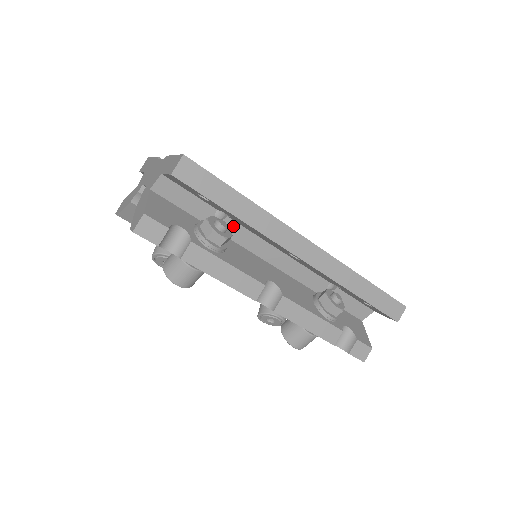
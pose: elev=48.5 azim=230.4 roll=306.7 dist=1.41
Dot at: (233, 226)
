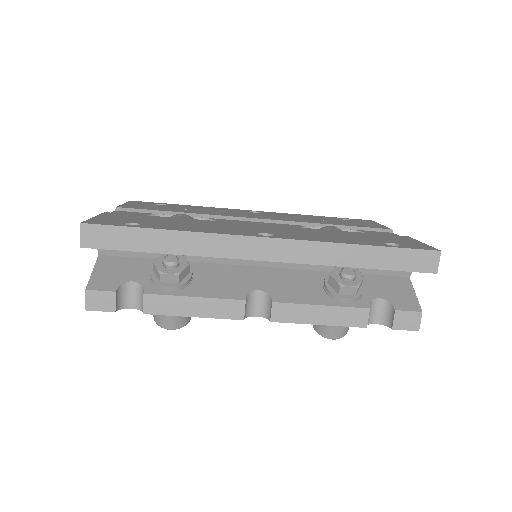
Dot at: occluded
